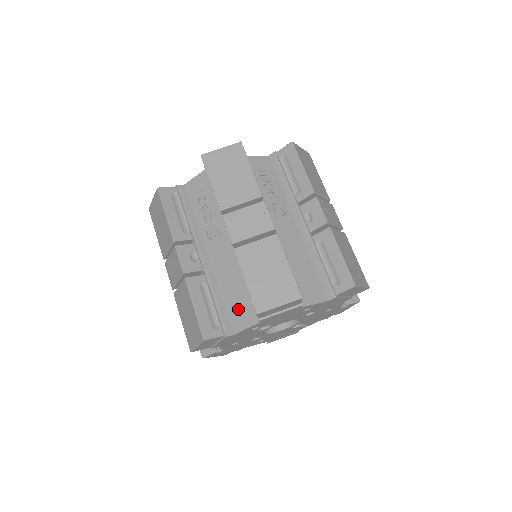
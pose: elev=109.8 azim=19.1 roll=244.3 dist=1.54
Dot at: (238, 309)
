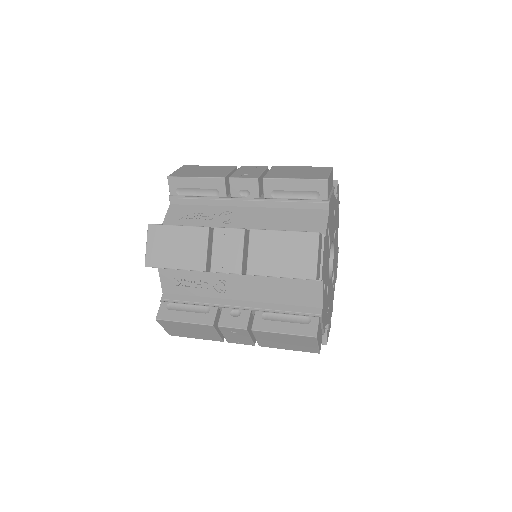
Dot at: (306, 222)
